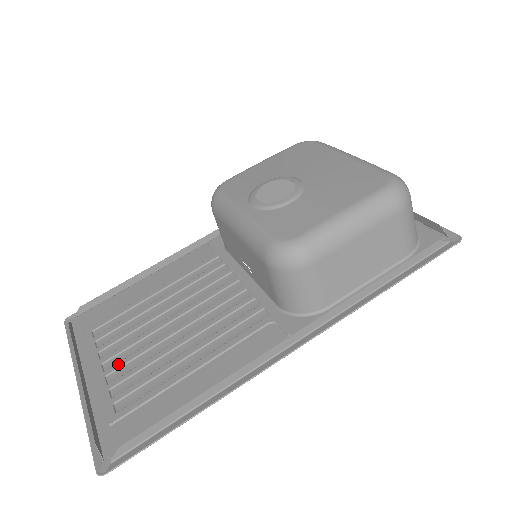
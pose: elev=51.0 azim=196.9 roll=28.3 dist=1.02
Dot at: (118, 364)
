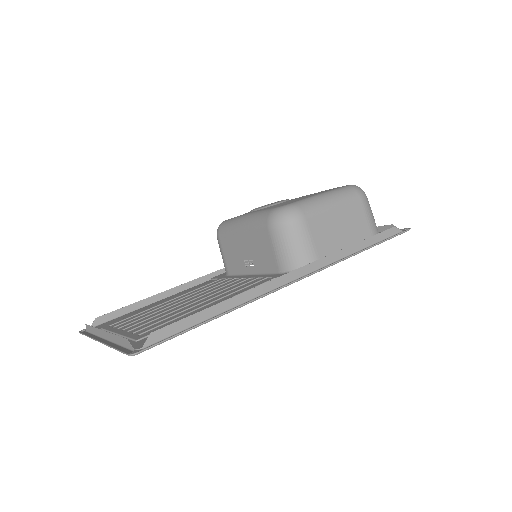
Dot at: (139, 325)
